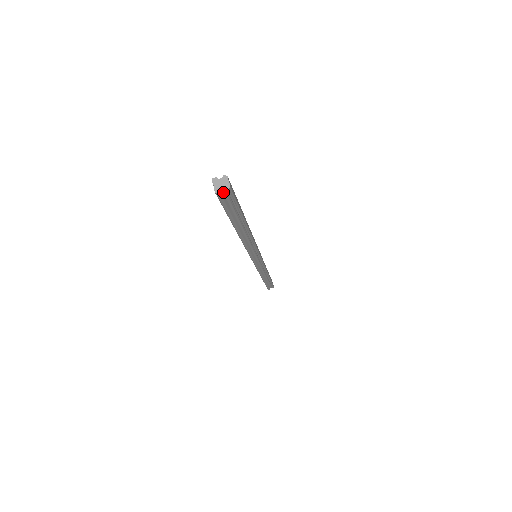
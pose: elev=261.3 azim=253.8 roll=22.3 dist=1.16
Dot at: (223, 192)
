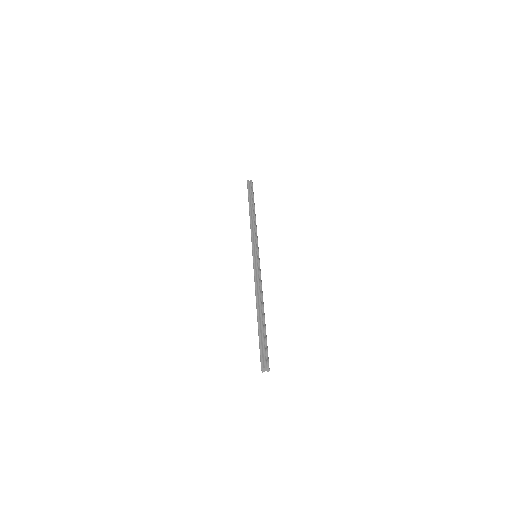
Dot at: occluded
